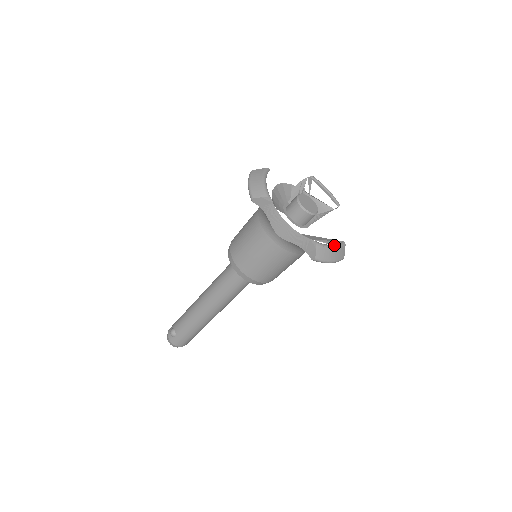
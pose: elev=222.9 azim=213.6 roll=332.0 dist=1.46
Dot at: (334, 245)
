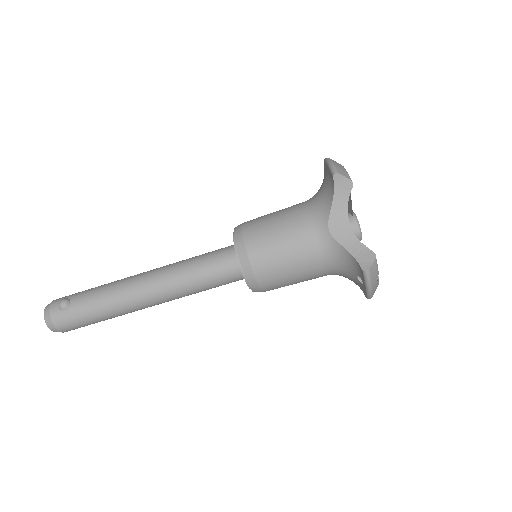
Dot at: occluded
